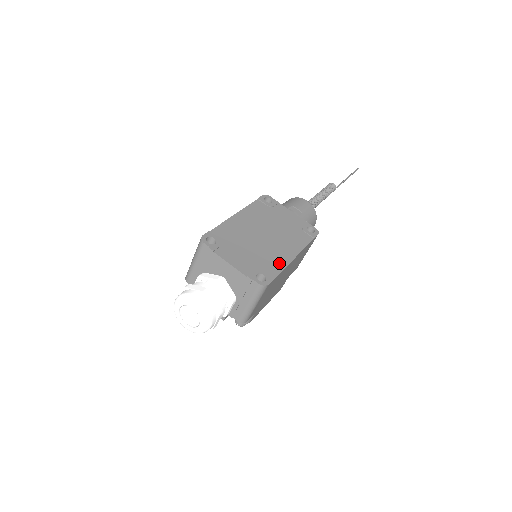
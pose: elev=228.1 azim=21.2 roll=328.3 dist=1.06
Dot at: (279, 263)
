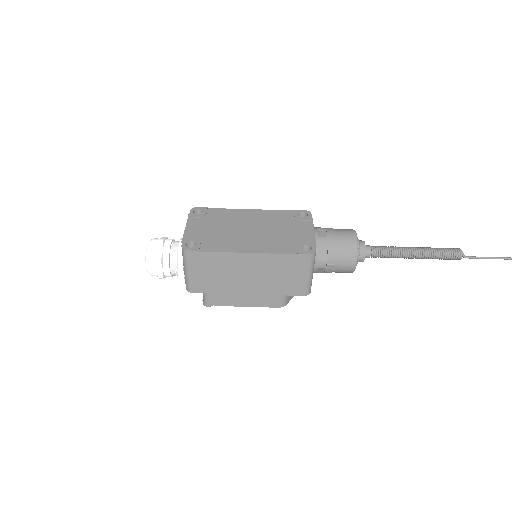
Dot at: (225, 247)
